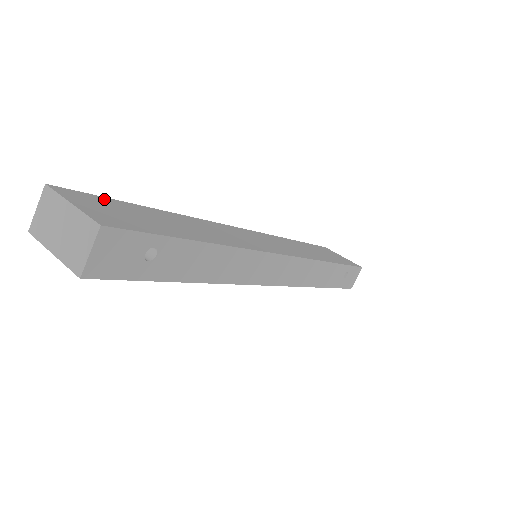
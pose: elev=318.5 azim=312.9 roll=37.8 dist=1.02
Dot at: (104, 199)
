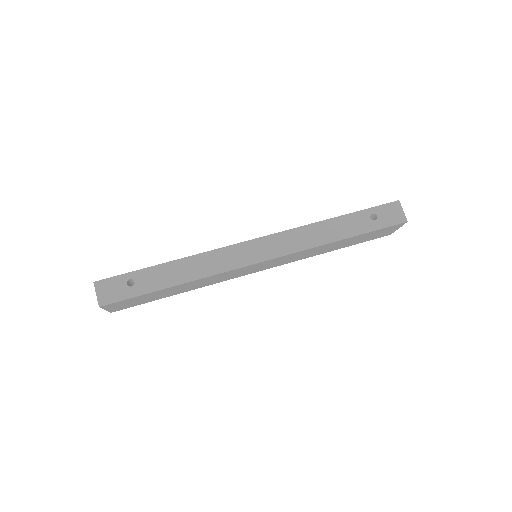
Dot at: occluded
